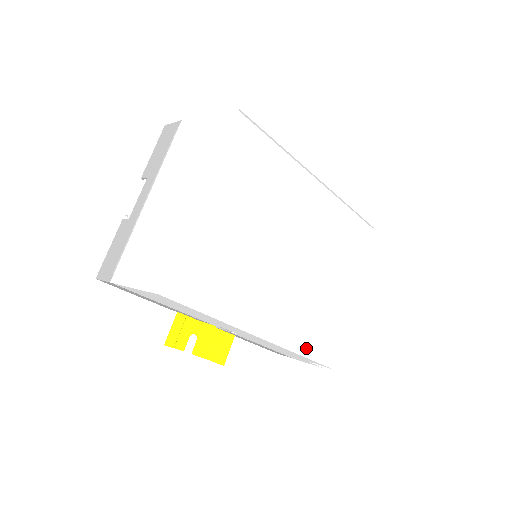
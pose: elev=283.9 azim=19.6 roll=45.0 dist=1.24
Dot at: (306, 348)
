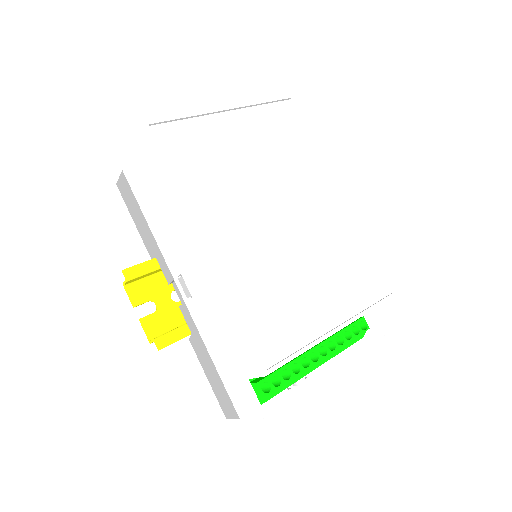
Dot at: (246, 316)
